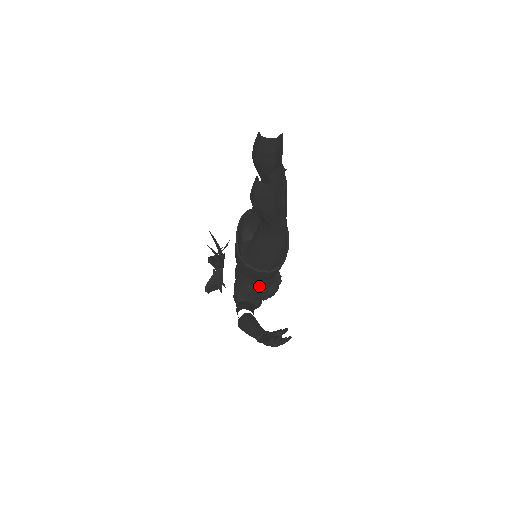
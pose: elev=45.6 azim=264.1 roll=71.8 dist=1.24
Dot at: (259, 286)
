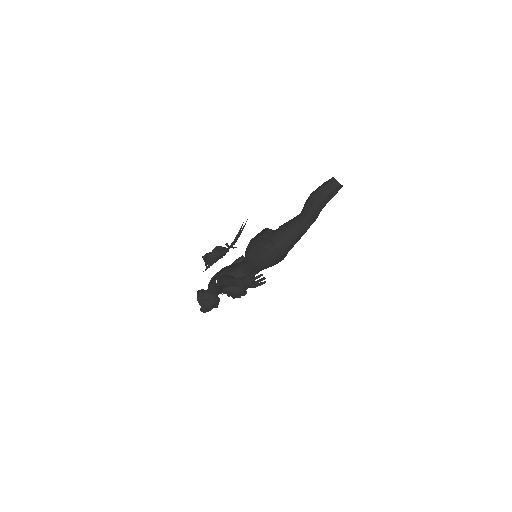
Dot at: occluded
